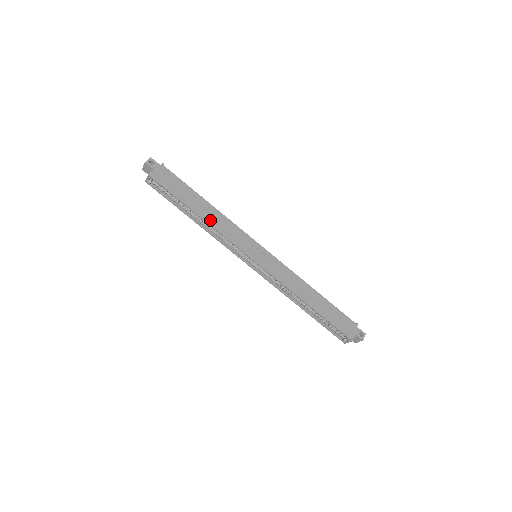
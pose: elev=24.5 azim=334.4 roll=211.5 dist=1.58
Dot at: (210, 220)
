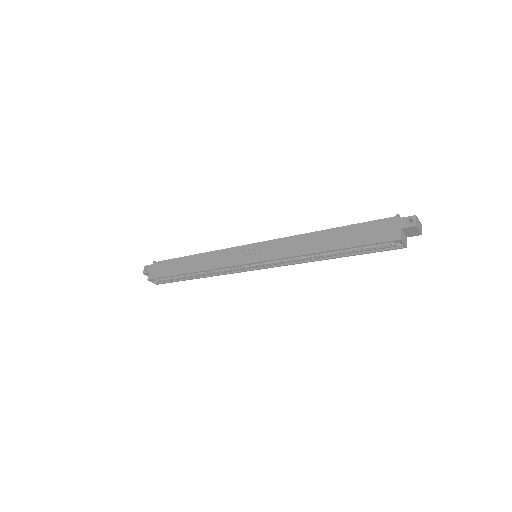
Dot at: (200, 267)
